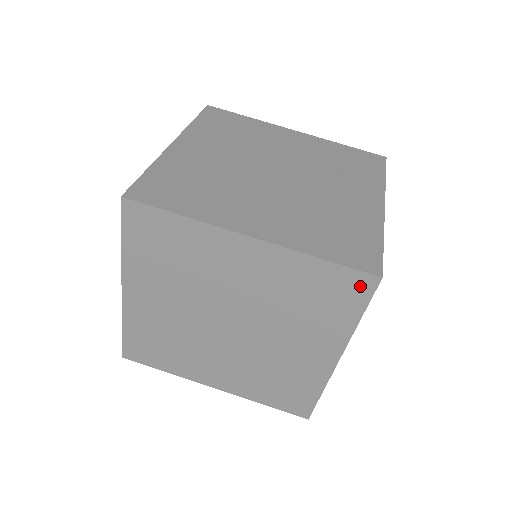
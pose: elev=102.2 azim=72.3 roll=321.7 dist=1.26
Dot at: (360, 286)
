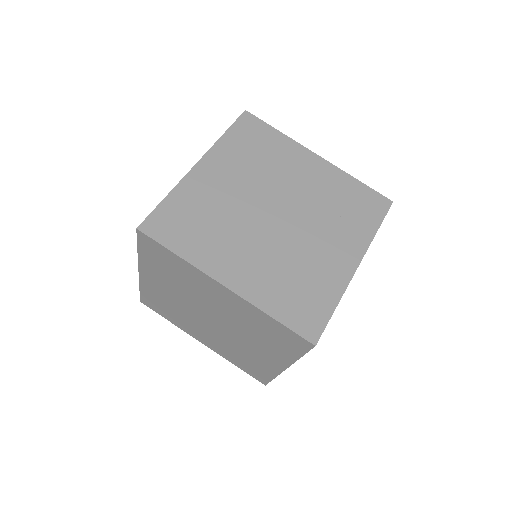
Dot at: (300, 343)
